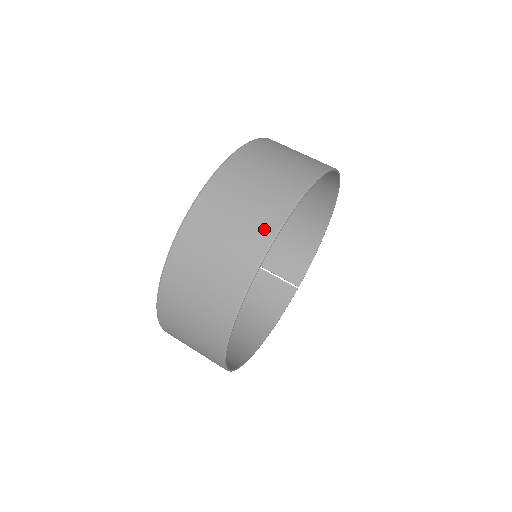
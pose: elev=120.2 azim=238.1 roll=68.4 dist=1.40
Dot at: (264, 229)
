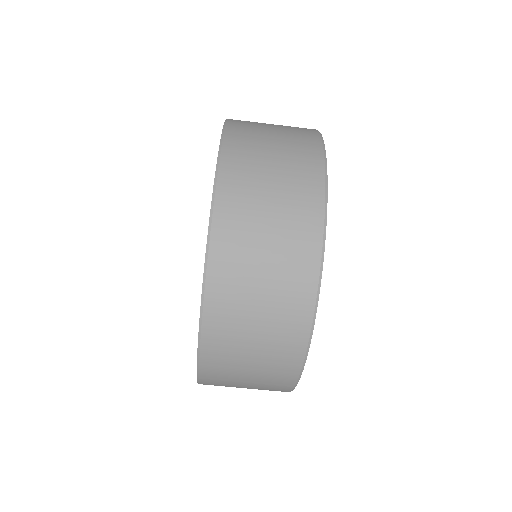
Dot at: (308, 238)
